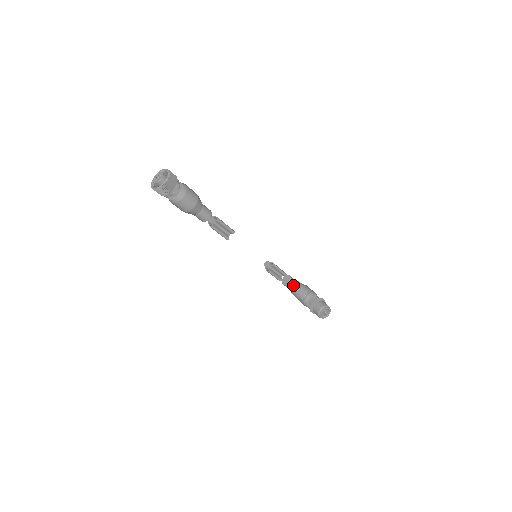
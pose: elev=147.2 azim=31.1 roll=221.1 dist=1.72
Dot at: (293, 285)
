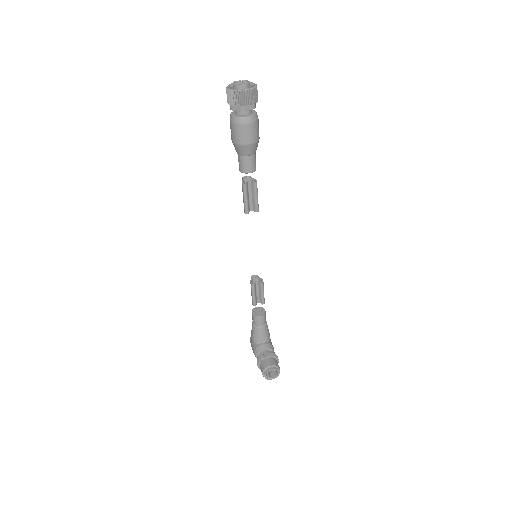
Dot at: (261, 321)
